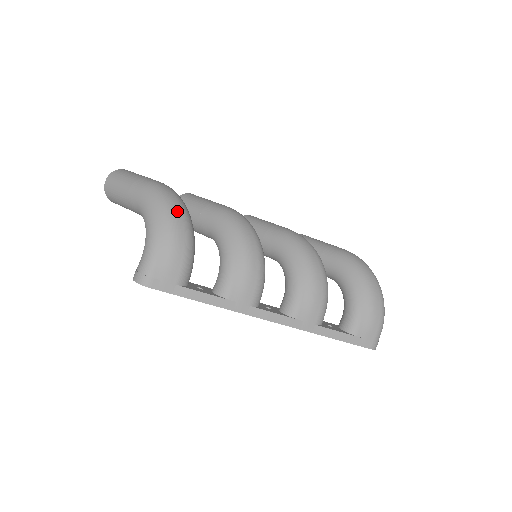
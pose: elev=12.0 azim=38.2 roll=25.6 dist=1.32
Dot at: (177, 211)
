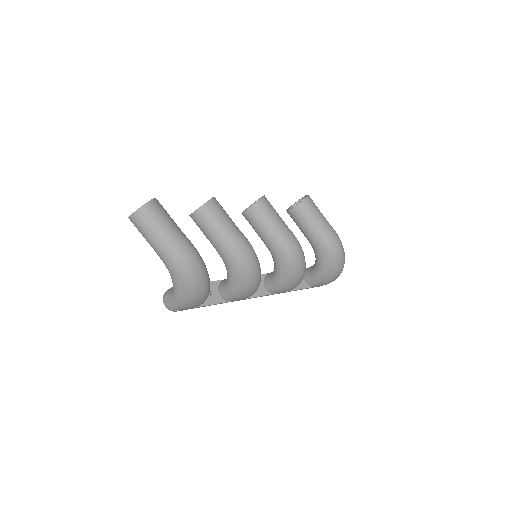
Dot at: (199, 285)
